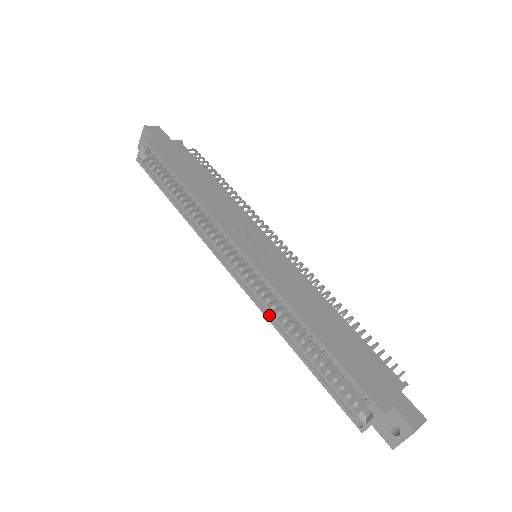
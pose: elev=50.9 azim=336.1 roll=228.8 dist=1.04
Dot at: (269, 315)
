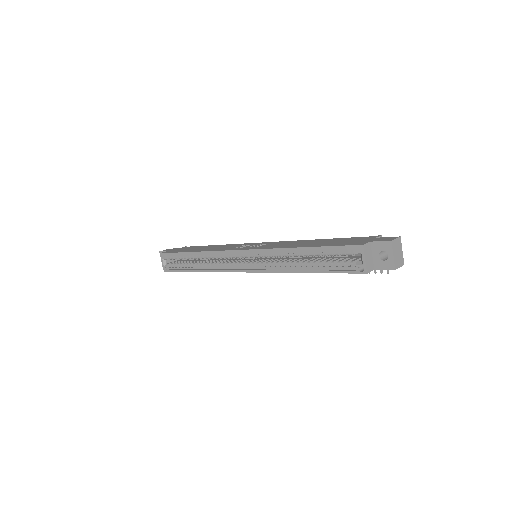
Dot at: (277, 270)
